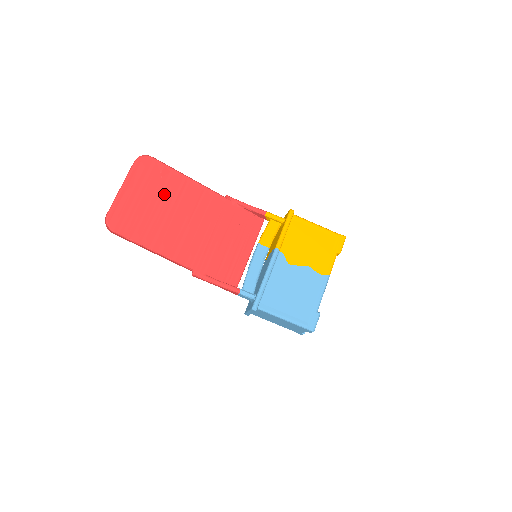
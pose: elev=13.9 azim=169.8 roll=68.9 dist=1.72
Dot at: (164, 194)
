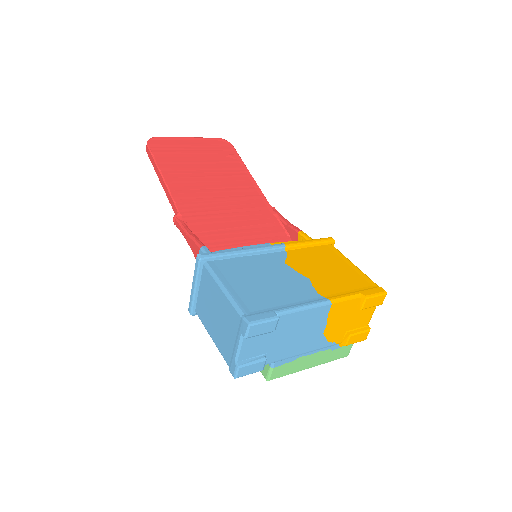
Dot at: (217, 163)
